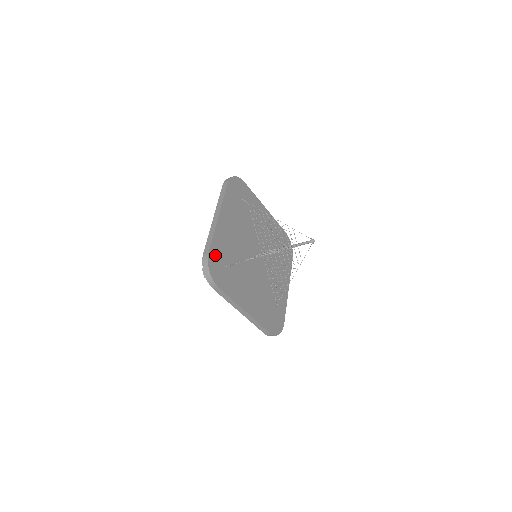
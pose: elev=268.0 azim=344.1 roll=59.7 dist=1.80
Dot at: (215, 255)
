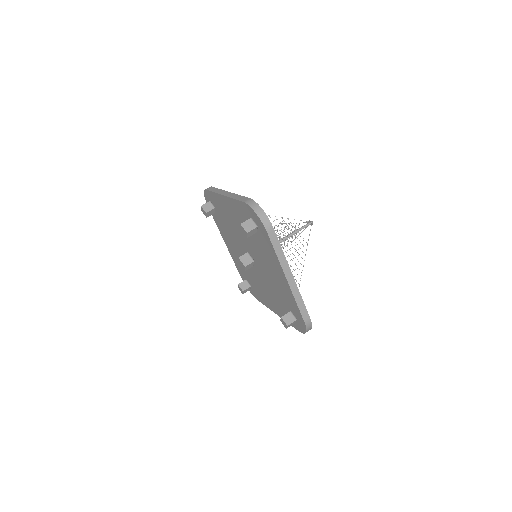
Dot at: occluded
